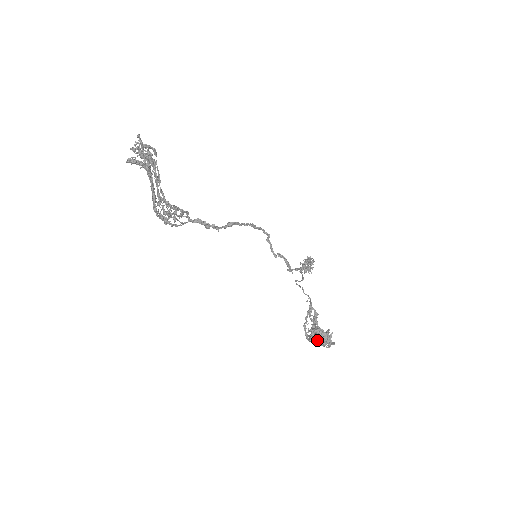
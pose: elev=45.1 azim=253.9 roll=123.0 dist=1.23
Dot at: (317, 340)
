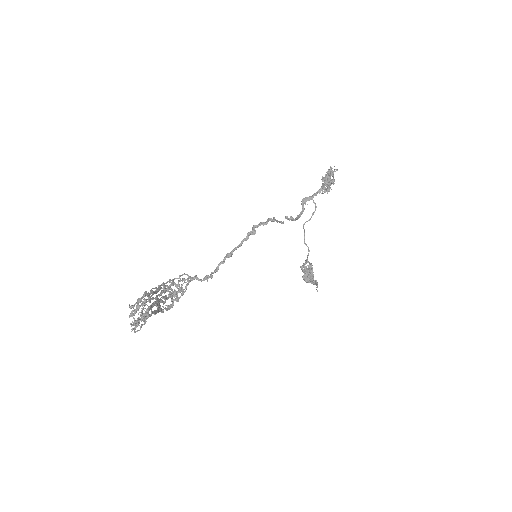
Dot at: occluded
